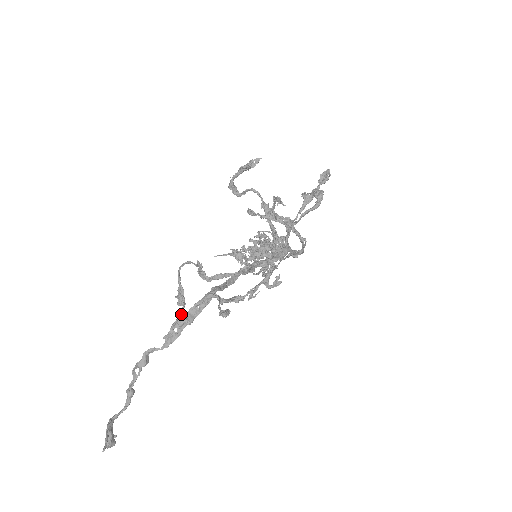
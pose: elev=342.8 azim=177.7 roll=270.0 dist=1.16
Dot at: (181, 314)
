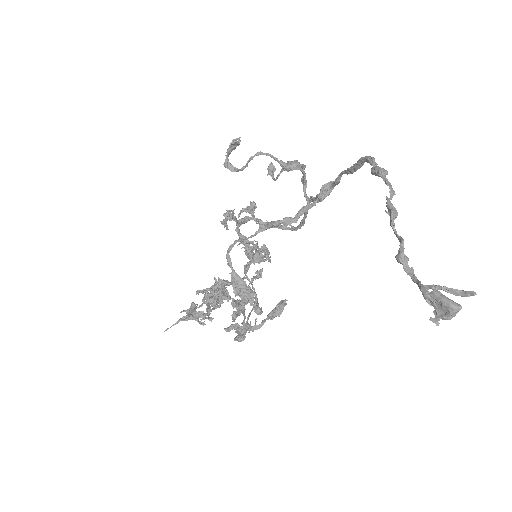
Dot at: (374, 167)
